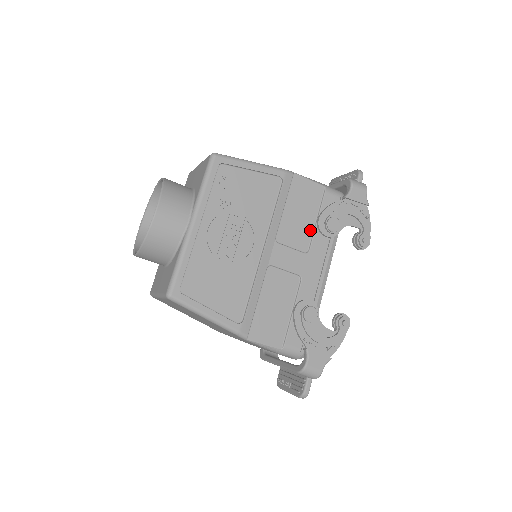
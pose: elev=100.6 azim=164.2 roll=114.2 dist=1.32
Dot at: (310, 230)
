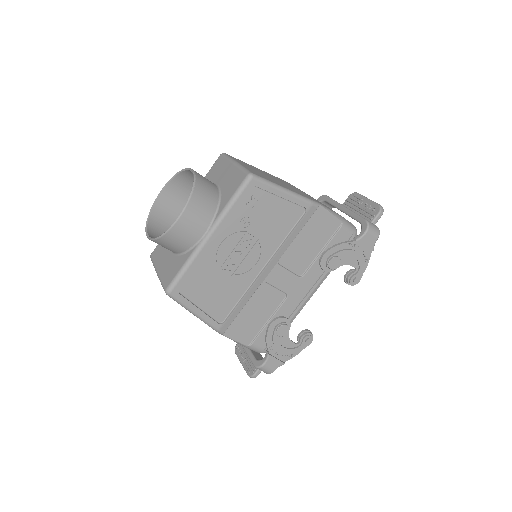
Dot at: (312, 258)
